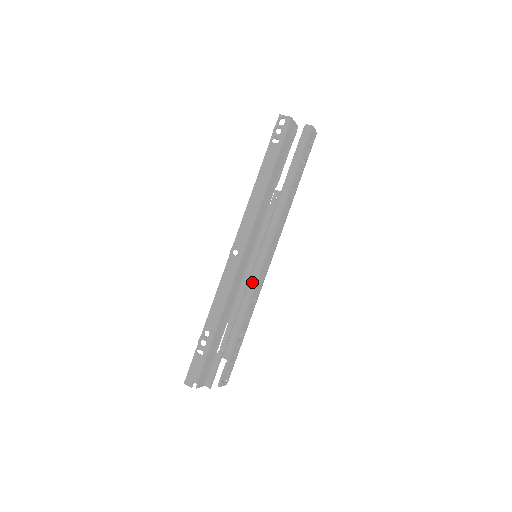
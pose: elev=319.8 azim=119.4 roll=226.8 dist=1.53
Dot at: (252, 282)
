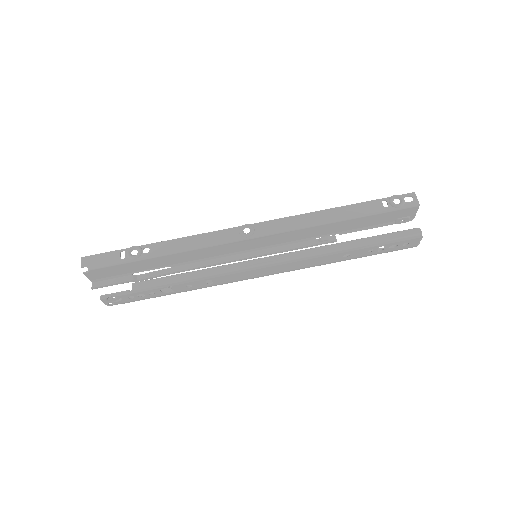
Dot at: (227, 268)
